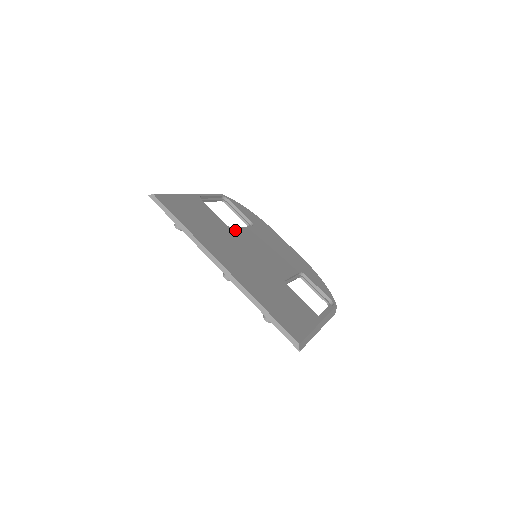
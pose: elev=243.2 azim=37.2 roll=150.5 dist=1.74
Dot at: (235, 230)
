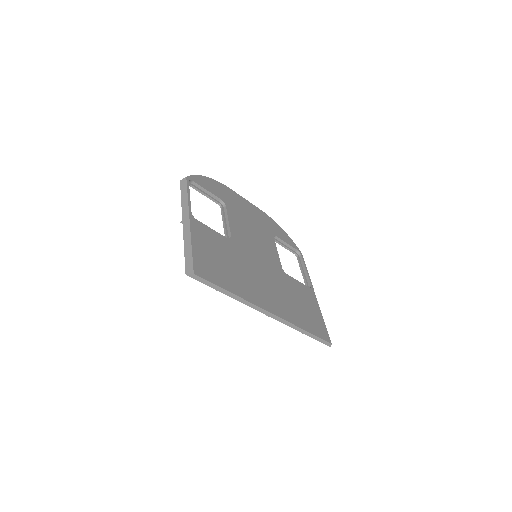
Dot at: (233, 238)
